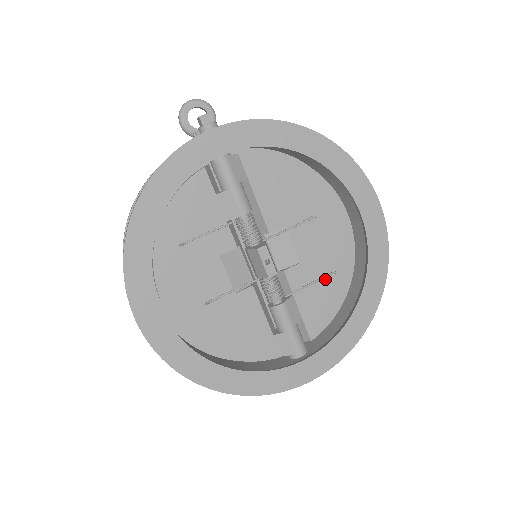
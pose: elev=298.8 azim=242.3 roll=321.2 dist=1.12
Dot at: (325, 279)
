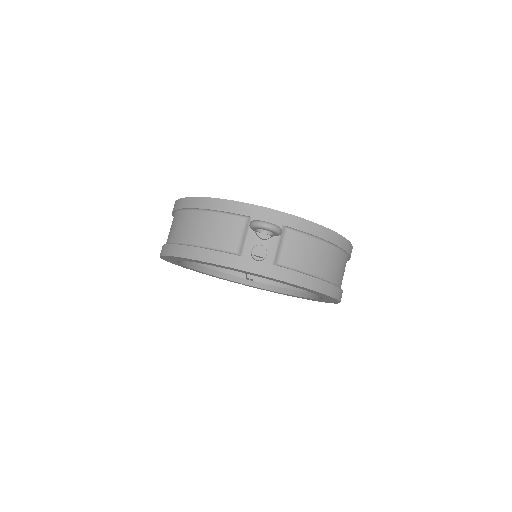
Dot at: occluded
